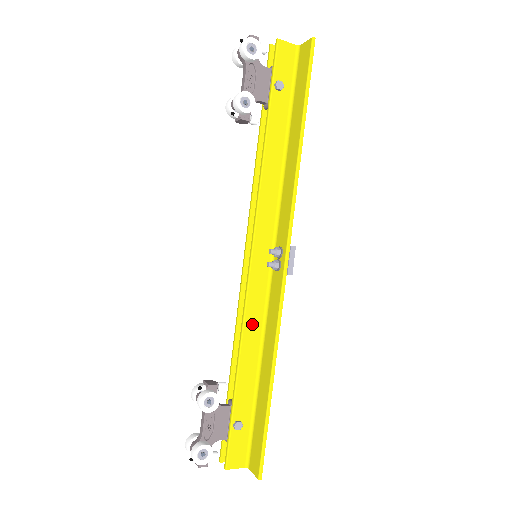
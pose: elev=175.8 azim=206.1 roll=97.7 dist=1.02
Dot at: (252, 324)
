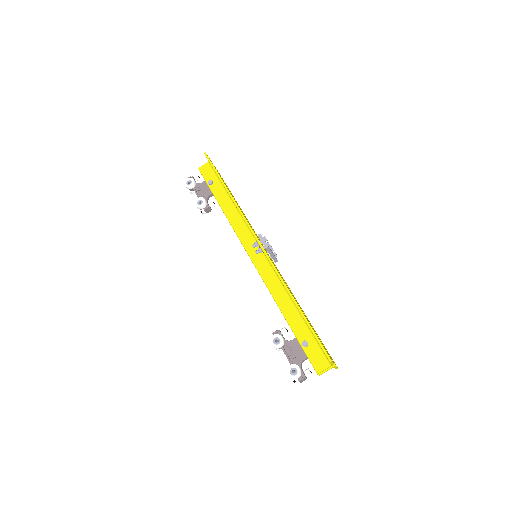
Dot at: (274, 287)
